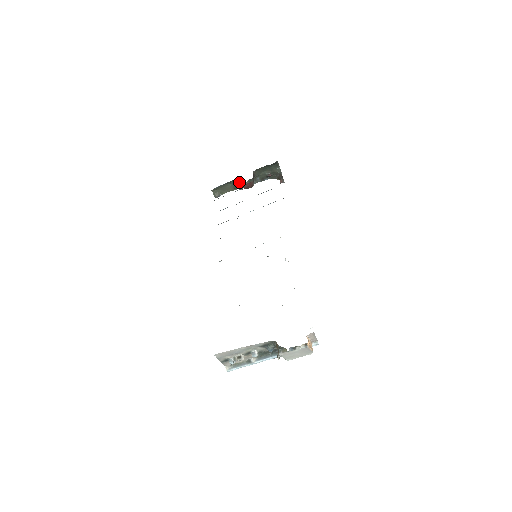
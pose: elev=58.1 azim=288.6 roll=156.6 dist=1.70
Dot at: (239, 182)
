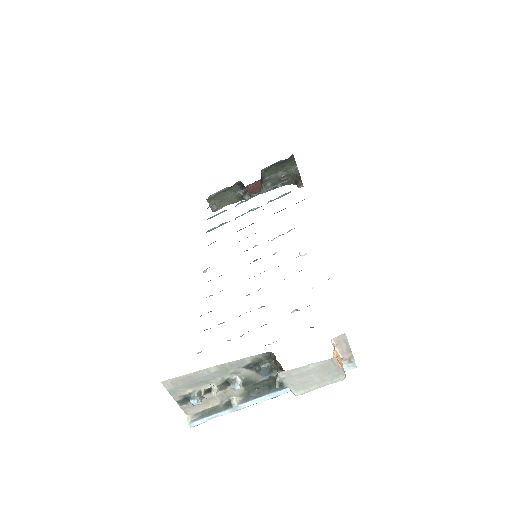
Dot at: occluded
